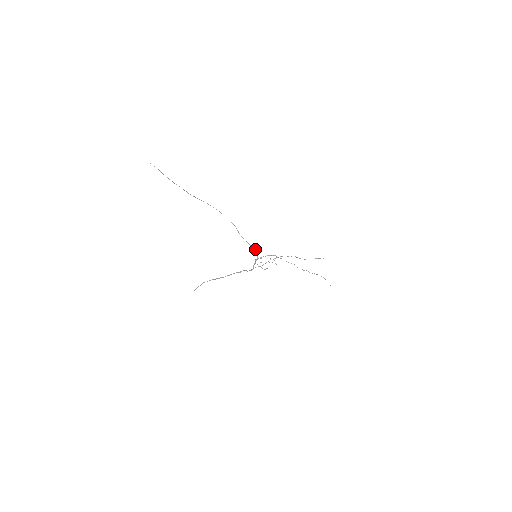
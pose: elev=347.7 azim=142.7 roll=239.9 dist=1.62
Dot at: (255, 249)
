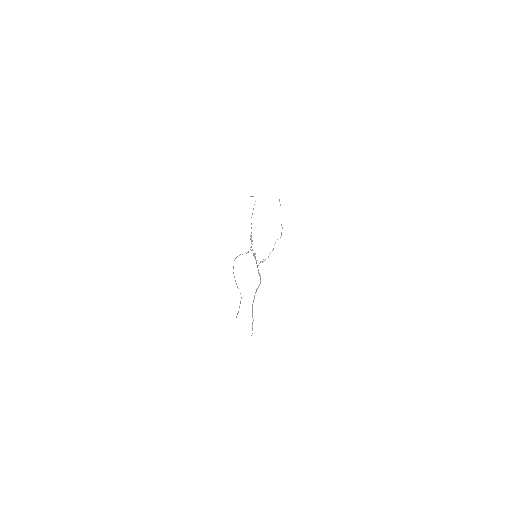
Dot at: occluded
